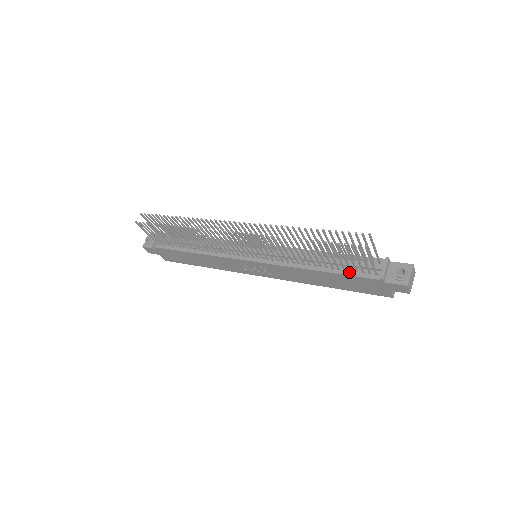
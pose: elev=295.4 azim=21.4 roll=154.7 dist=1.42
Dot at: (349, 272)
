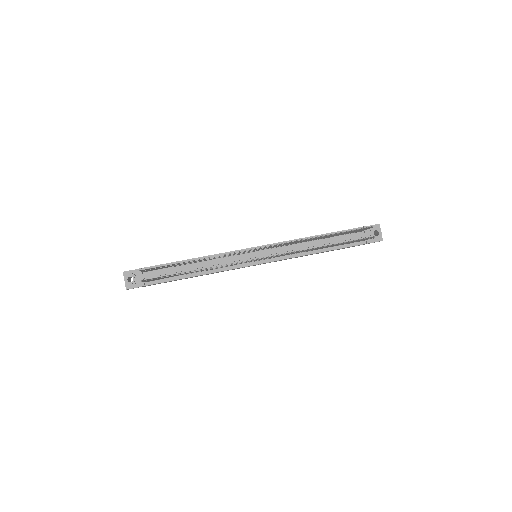
Dot at: (343, 246)
